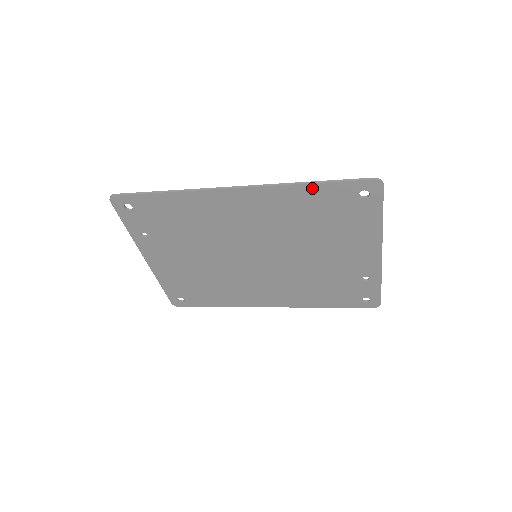
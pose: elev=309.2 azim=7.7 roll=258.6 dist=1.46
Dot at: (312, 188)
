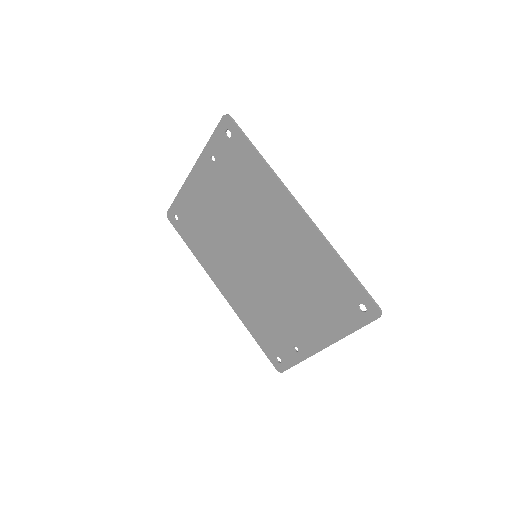
Dot at: (341, 267)
